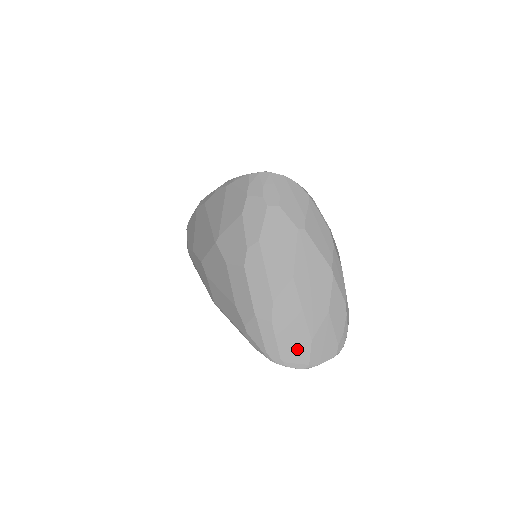
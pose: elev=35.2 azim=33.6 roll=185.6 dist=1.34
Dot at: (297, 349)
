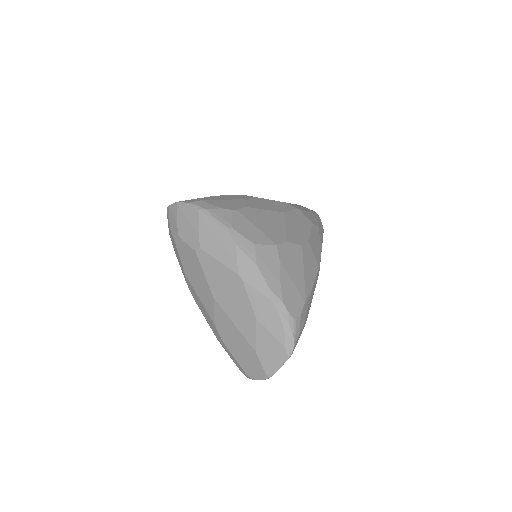
Dot at: (251, 362)
